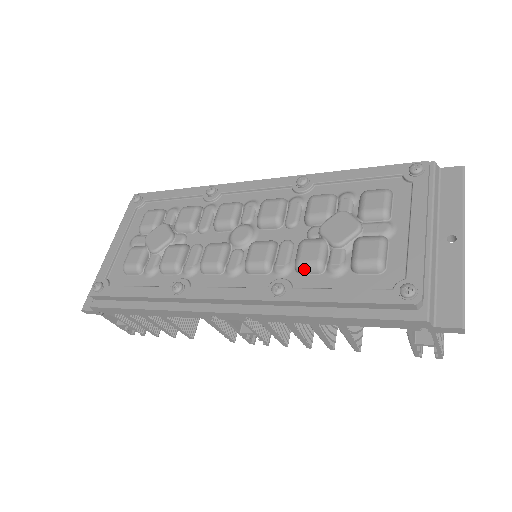
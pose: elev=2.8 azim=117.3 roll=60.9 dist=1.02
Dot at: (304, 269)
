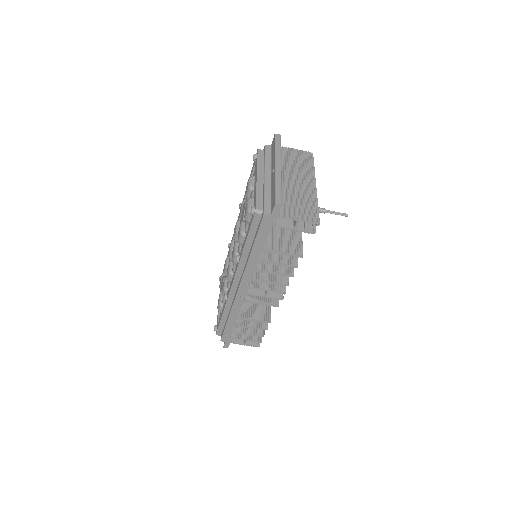
Dot at: (240, 241)
